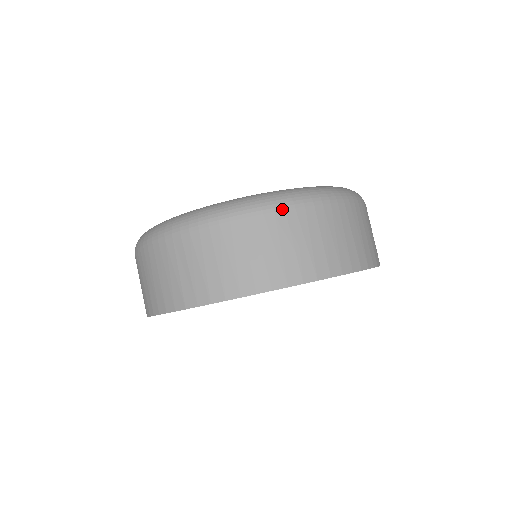
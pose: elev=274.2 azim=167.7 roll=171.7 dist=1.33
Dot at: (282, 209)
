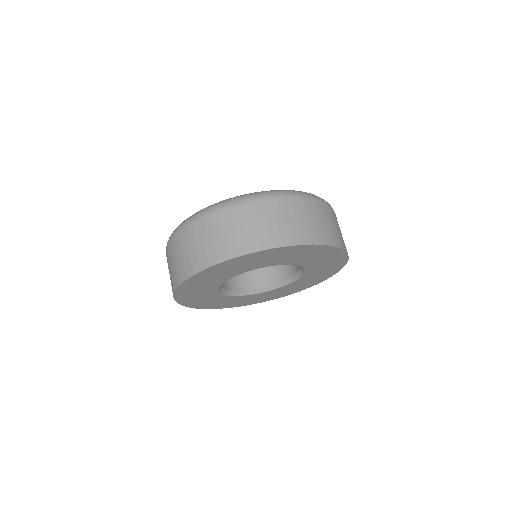
Dot at: (267, 199)
